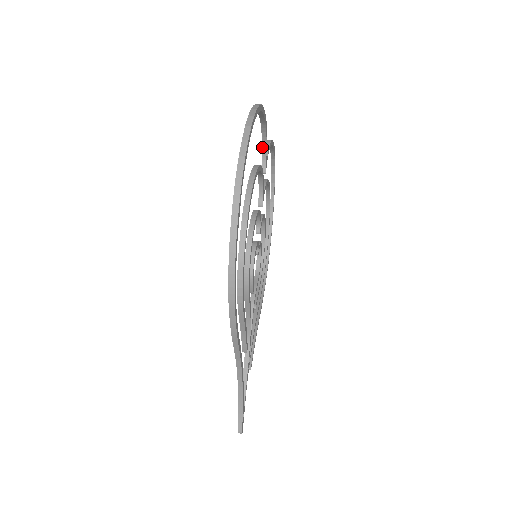
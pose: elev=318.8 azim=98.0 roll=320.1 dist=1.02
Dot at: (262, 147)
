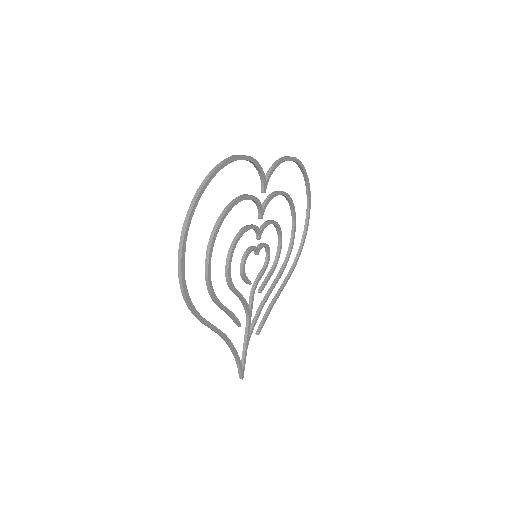
Dot at: (259, 174)
